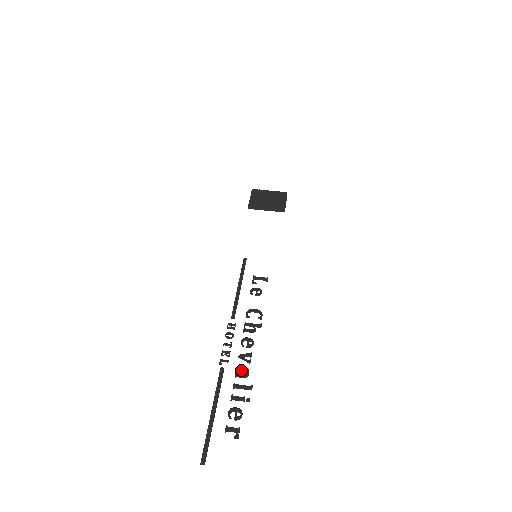
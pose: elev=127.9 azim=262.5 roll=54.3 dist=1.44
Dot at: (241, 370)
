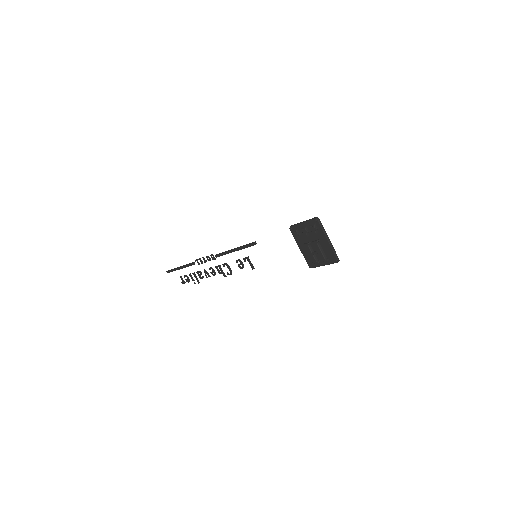
Dot at: (200, 274)
